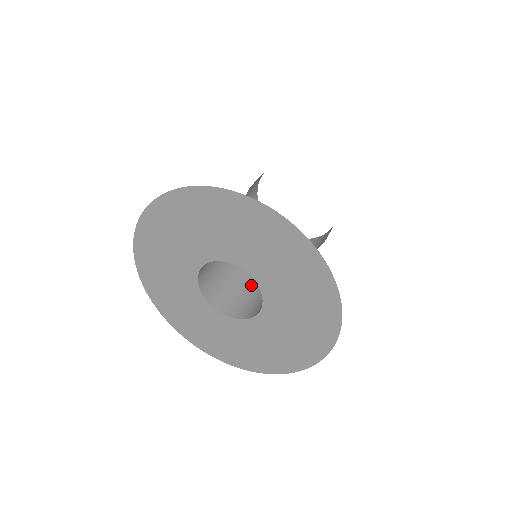
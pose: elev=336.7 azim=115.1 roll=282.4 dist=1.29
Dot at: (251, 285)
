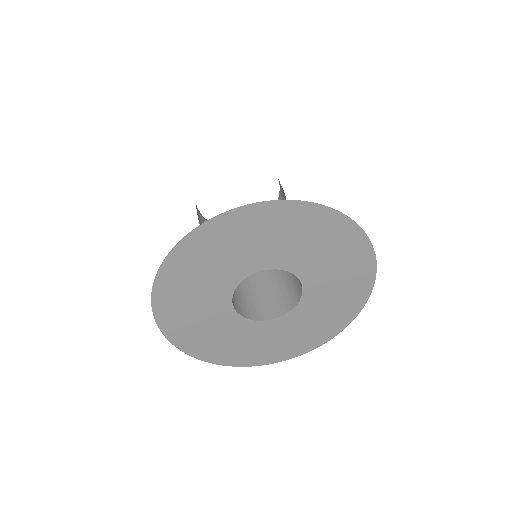
Dot at: (248, 285)
